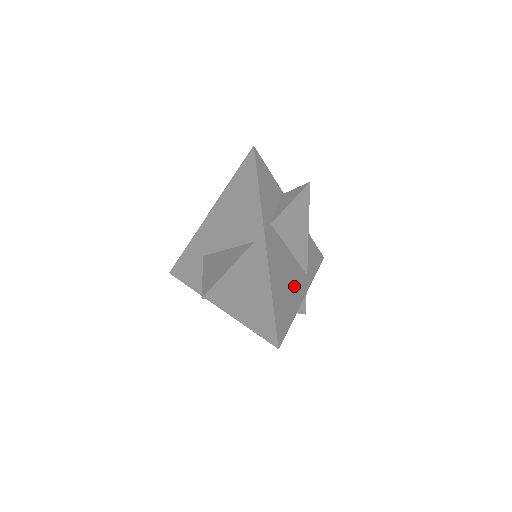
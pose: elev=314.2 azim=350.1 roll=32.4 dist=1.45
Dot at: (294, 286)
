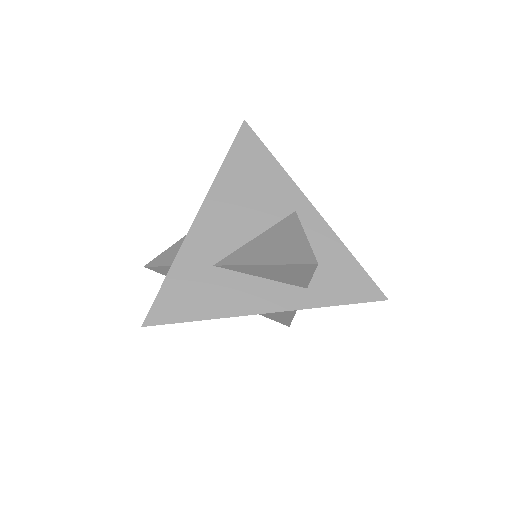
Dot at: occluded
